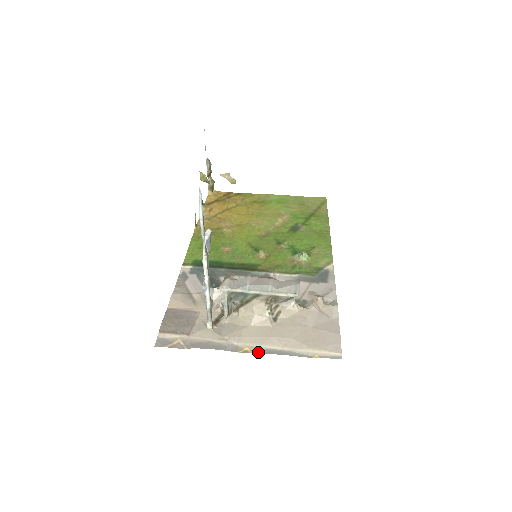
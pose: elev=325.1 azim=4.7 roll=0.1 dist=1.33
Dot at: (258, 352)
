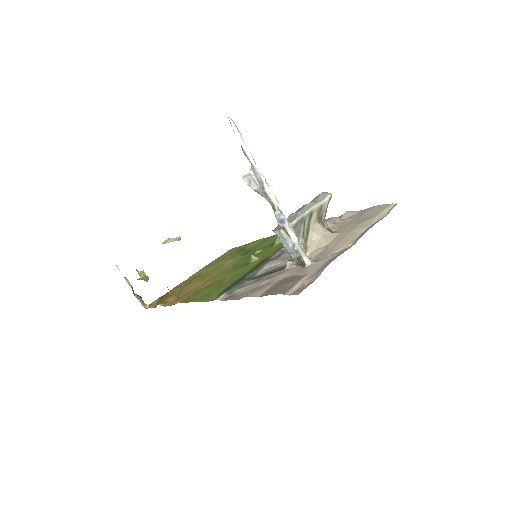
Dot at: (359, 238)
